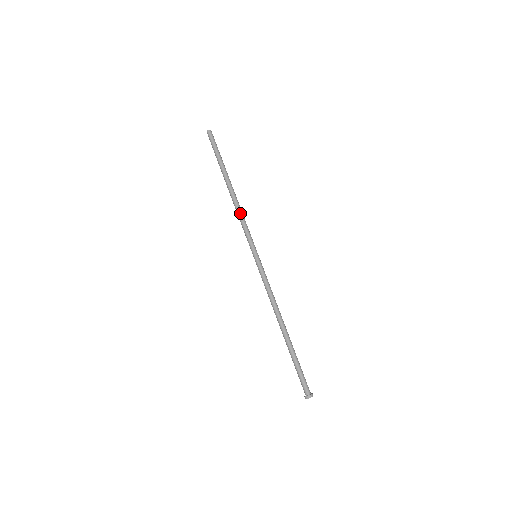
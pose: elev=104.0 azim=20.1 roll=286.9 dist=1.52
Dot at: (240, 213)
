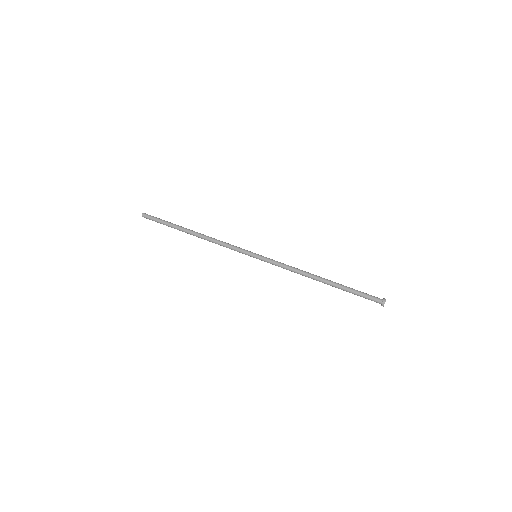
Dot at: (217, 242)
